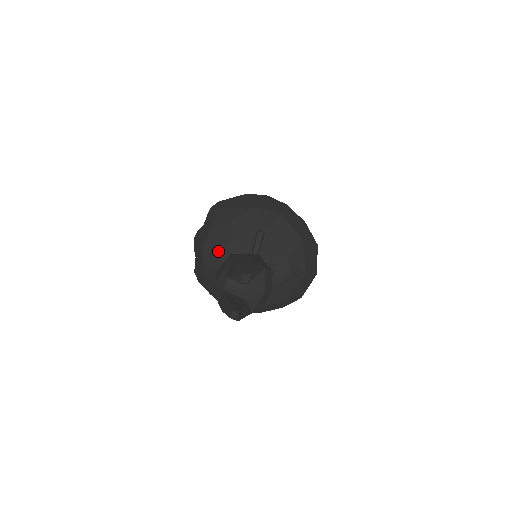
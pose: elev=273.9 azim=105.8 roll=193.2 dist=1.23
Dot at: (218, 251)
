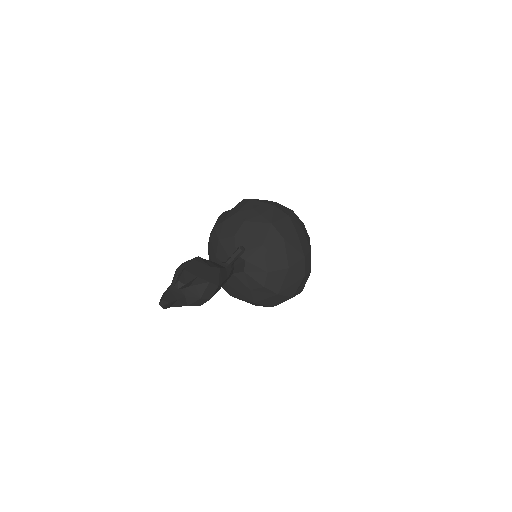
Dot at: (220, 239)
